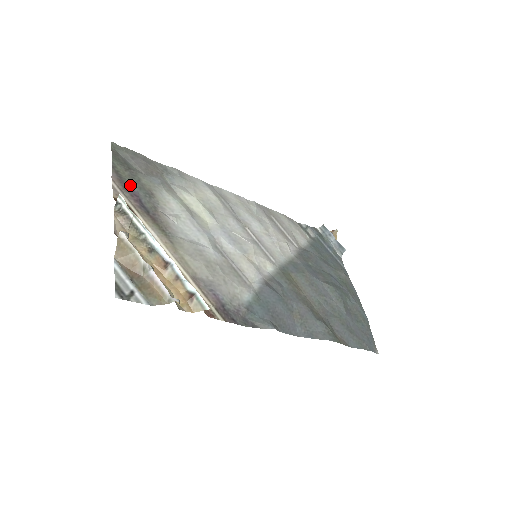
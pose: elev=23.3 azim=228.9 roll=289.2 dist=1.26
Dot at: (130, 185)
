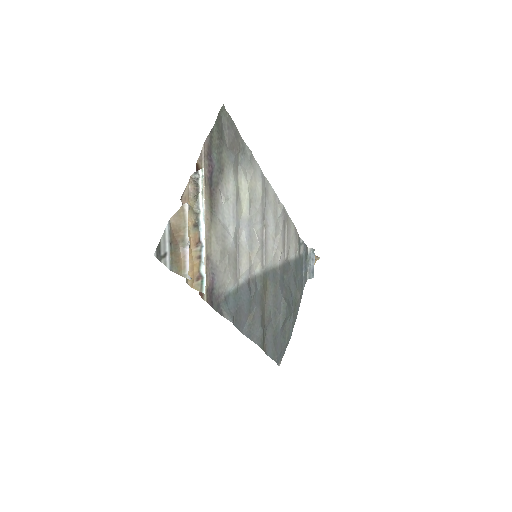
Dot at: (213, 154)
